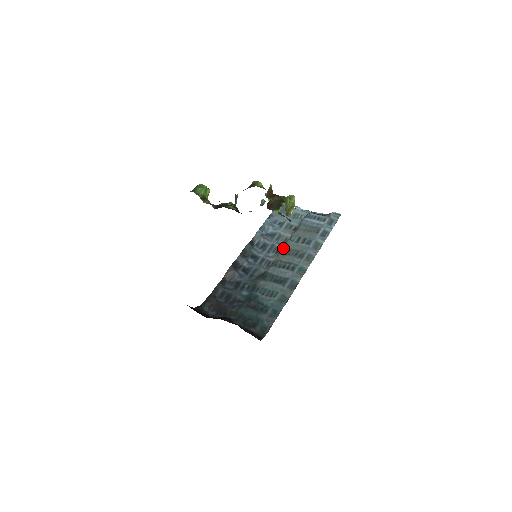
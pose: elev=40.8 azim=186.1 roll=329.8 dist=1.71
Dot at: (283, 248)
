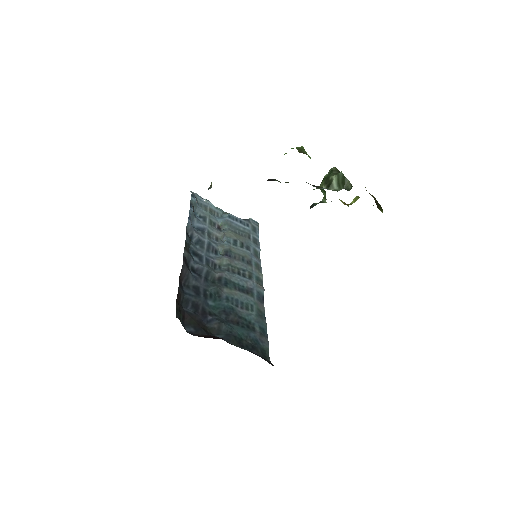
Dot at: (223, 249)
